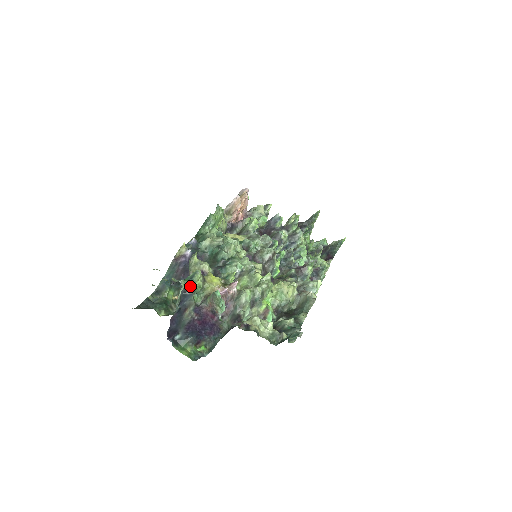
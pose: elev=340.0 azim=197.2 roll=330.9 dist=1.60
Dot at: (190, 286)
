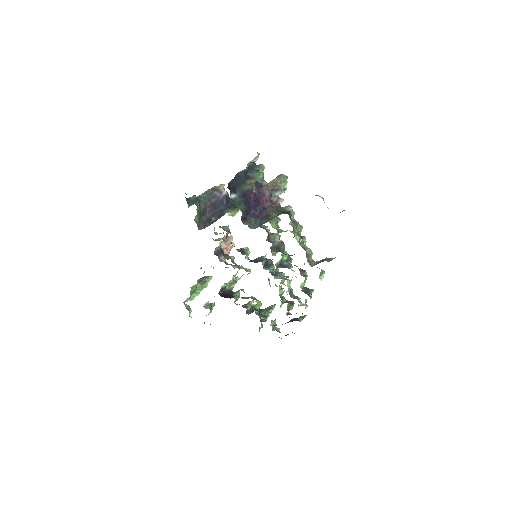
Dot at: (257, 166)
